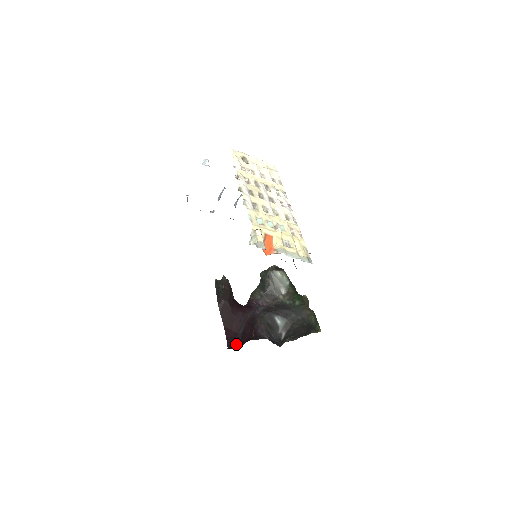
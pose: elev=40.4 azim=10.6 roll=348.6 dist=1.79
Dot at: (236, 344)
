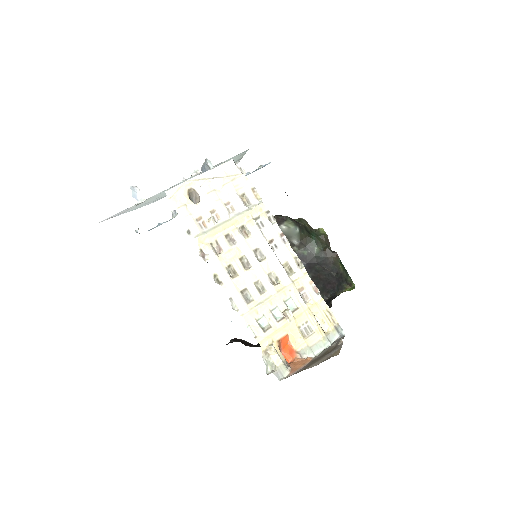
Dot at: occluded
